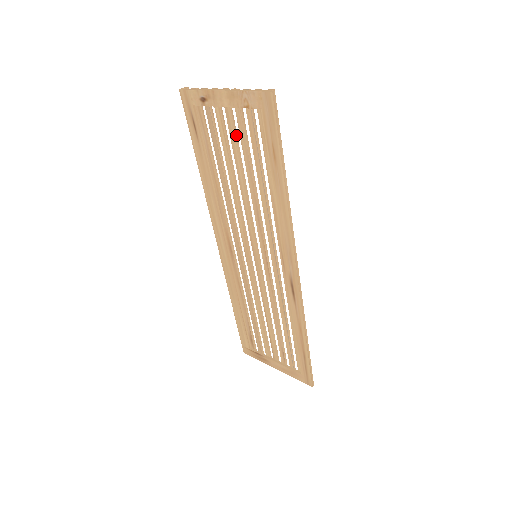
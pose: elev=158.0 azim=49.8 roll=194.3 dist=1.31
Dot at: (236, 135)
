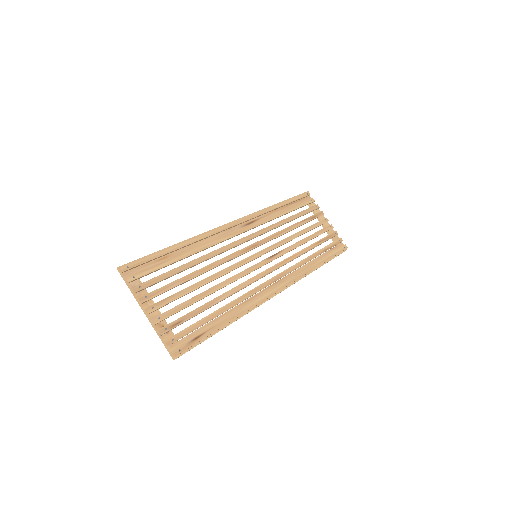
Dot at: occluded
